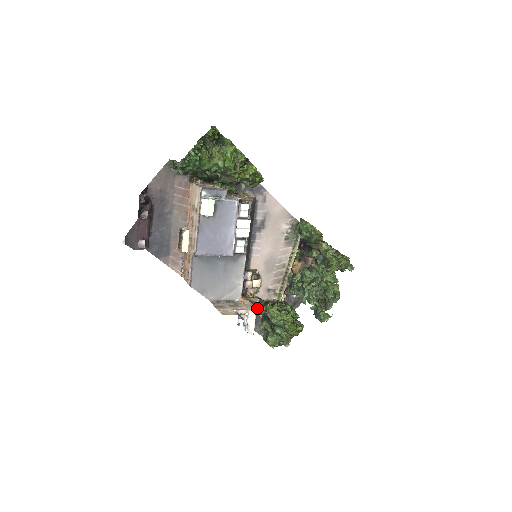
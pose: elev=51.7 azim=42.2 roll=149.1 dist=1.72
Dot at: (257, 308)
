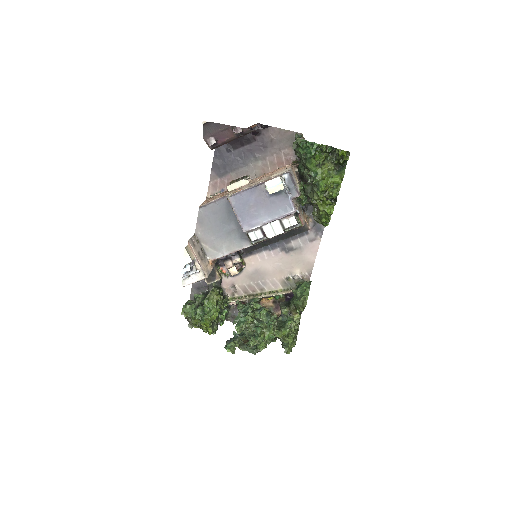
Dot at: (211, 282)
